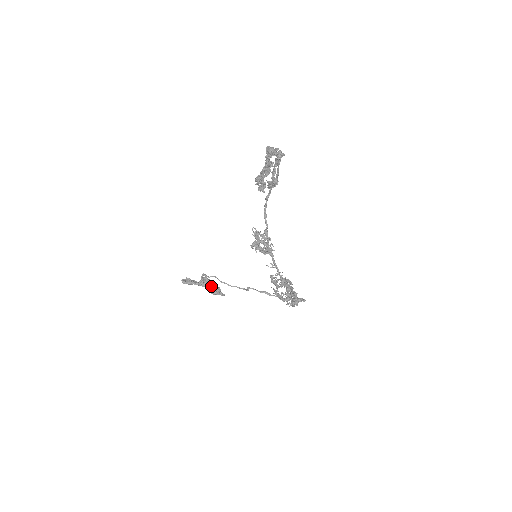
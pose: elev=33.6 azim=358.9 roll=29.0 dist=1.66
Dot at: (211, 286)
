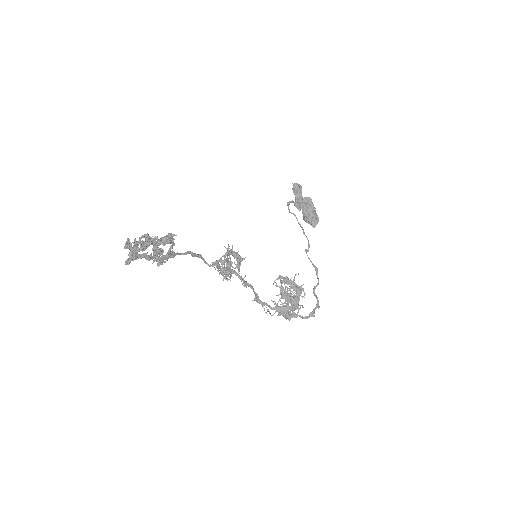
Dot at: (304, 212)
